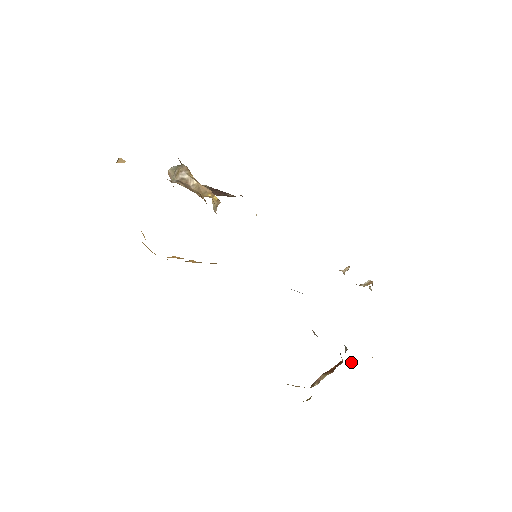
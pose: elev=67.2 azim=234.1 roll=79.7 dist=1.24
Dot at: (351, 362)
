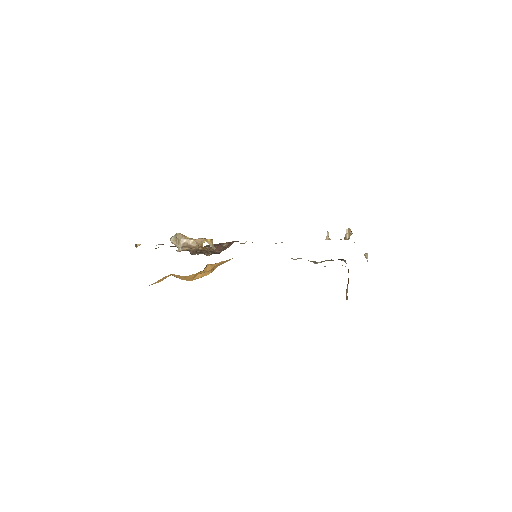
Dot at: occluded
